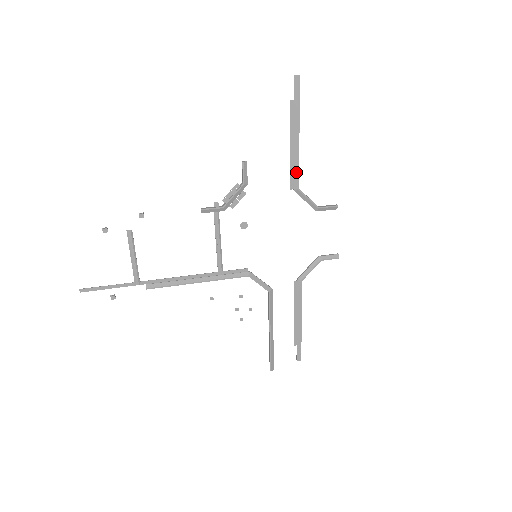
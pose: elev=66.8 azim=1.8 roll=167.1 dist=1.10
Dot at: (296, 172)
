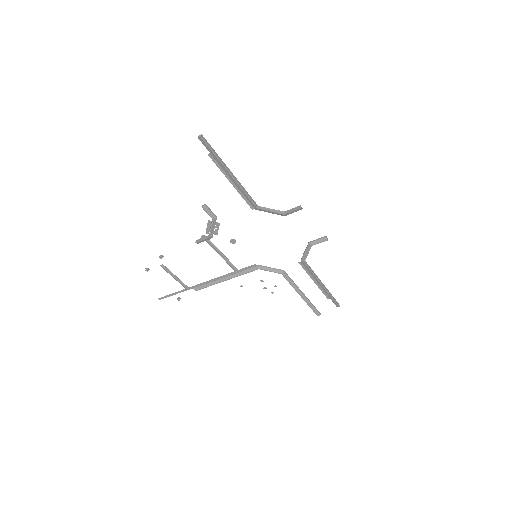
Dot at: (248, 198)
